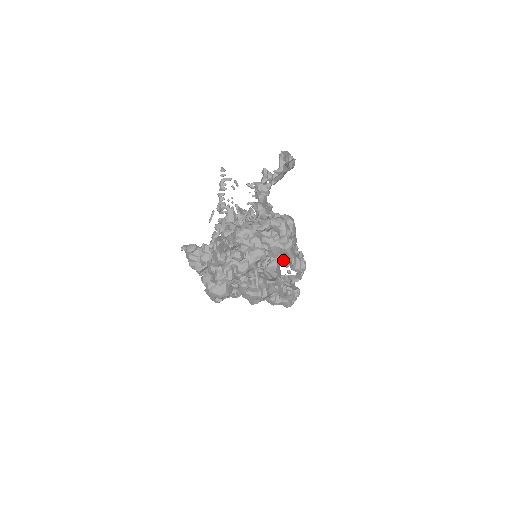
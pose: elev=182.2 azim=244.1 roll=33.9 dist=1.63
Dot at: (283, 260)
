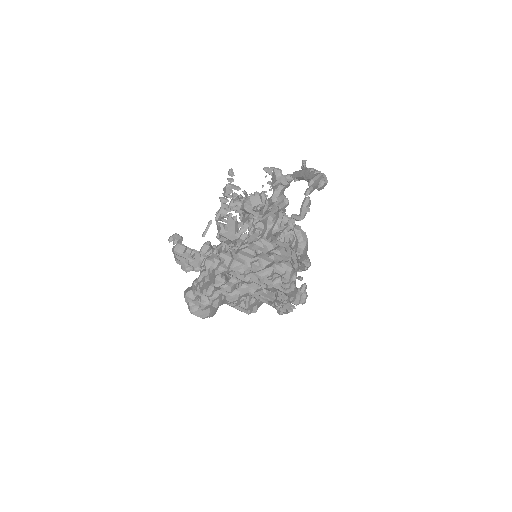
Dot at: occluded
